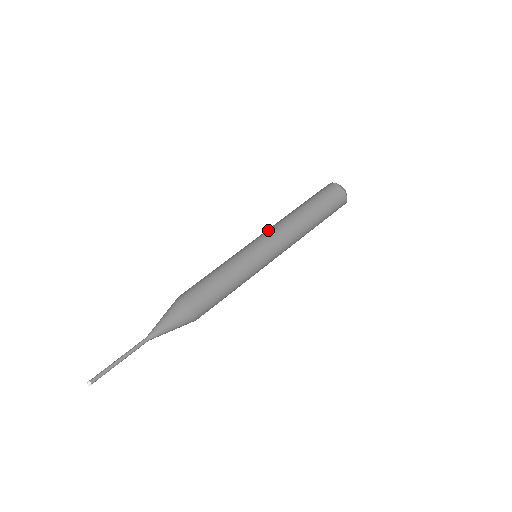
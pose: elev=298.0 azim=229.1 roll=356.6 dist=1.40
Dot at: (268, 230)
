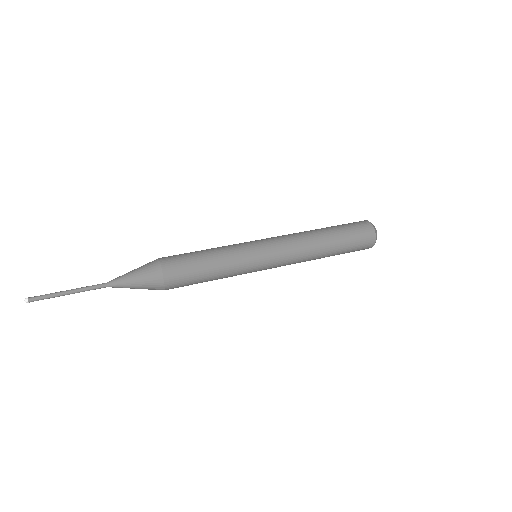
Dot at: (283, 240)
